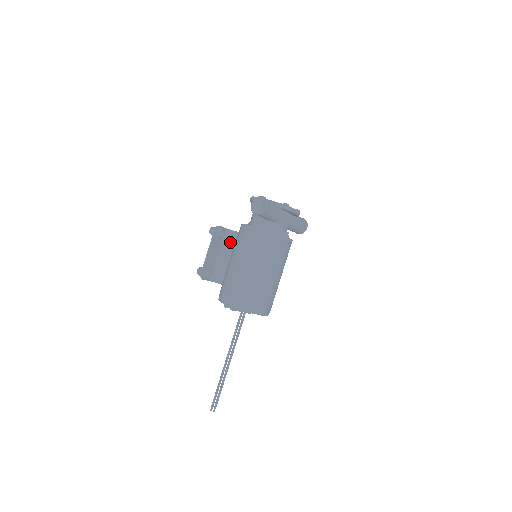
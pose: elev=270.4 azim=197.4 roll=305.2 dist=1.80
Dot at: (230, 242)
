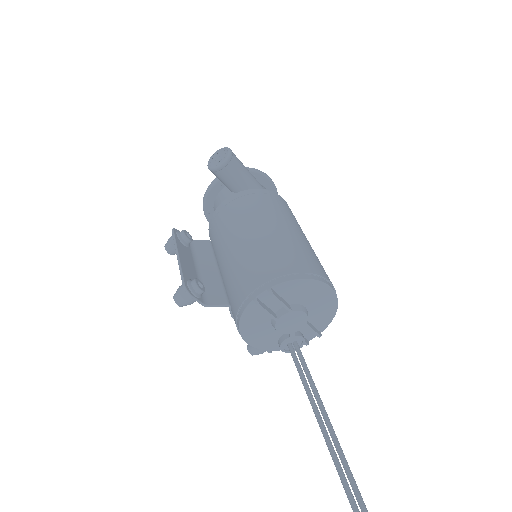
Dot at: (206, 252)
